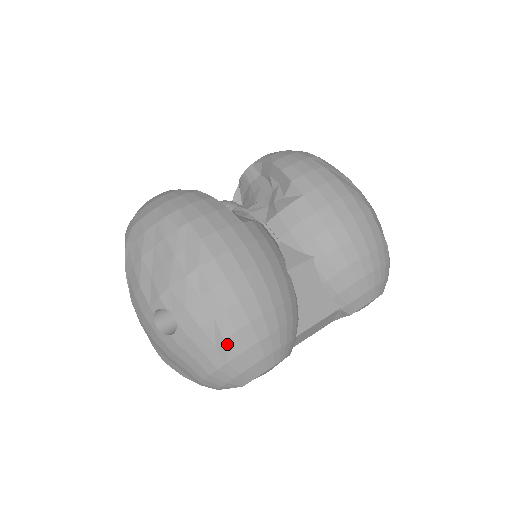
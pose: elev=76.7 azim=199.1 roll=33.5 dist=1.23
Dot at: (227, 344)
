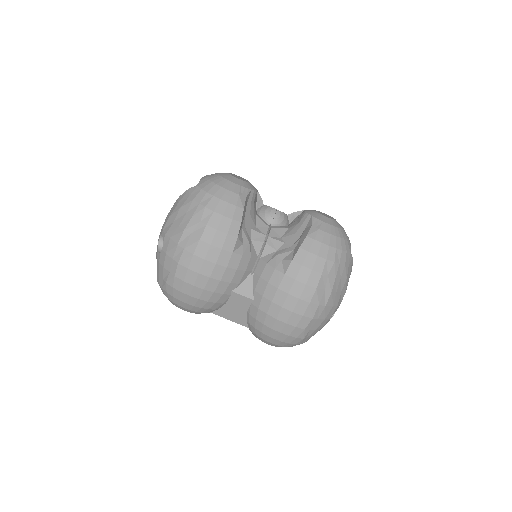
Dot at: (166, 285)
